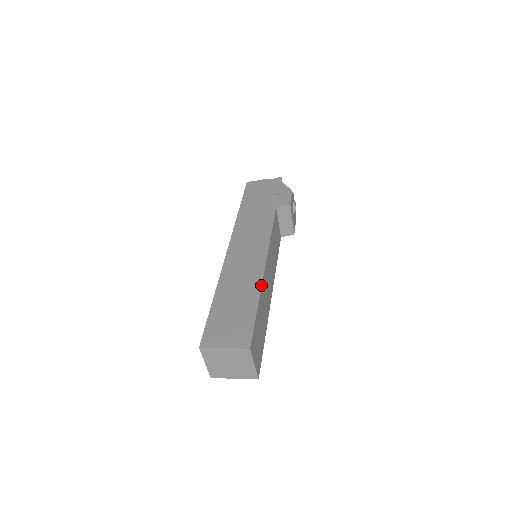
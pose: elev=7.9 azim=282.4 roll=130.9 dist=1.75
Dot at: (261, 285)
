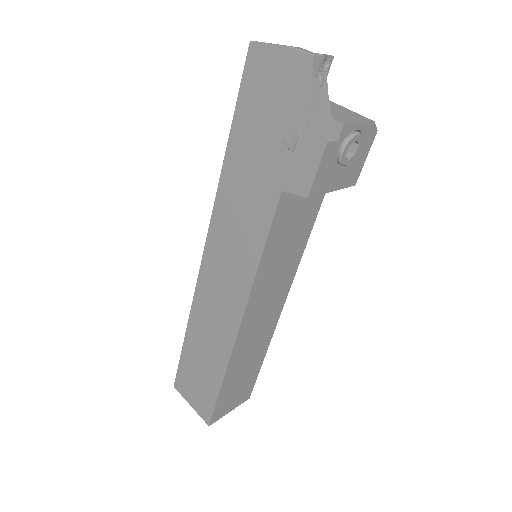
Dot at: (228, 360)
